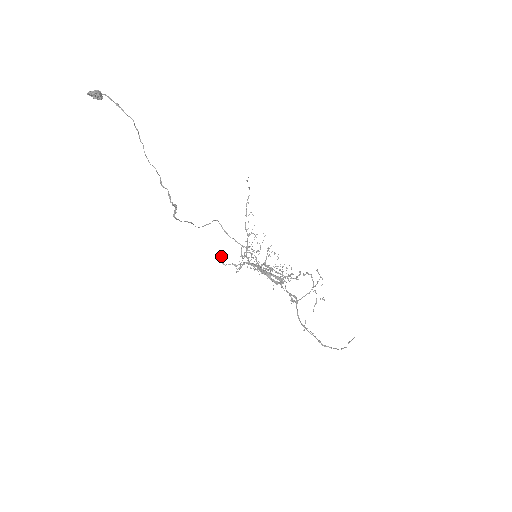
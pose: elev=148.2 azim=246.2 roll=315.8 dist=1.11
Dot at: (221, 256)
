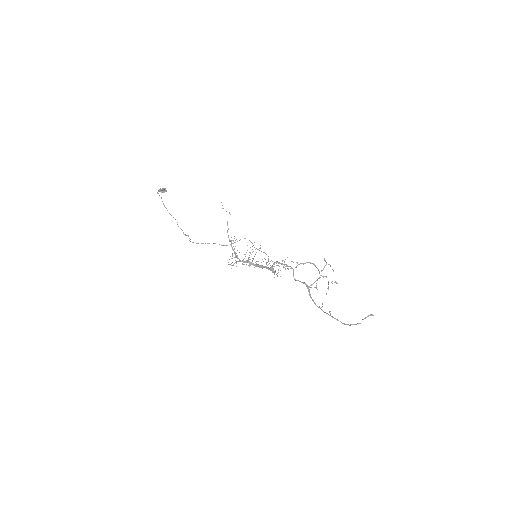
Dot at: occluded
